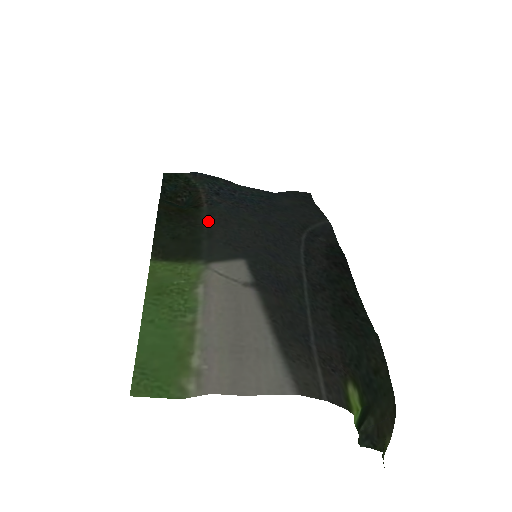
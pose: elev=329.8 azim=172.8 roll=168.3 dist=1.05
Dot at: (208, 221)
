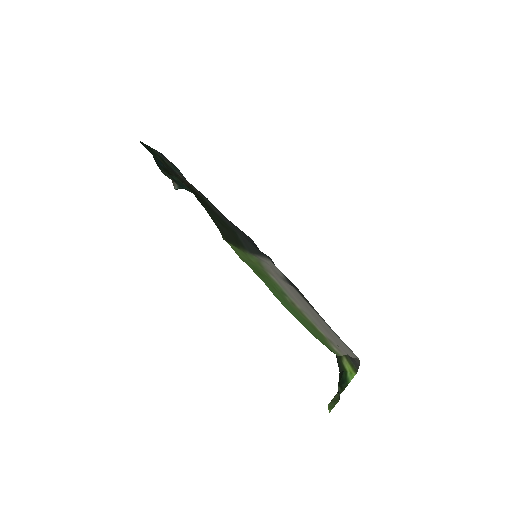
Dot at: (219, 214)
